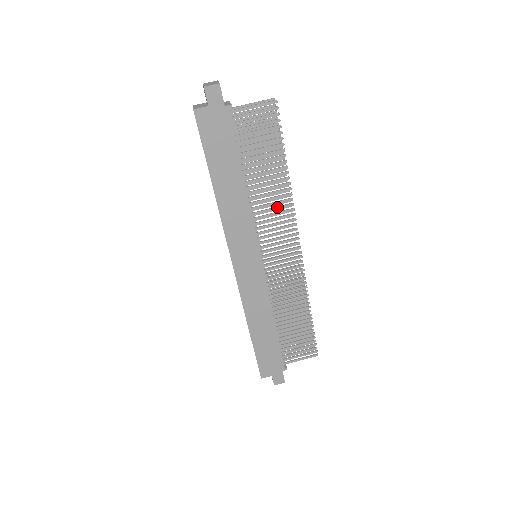
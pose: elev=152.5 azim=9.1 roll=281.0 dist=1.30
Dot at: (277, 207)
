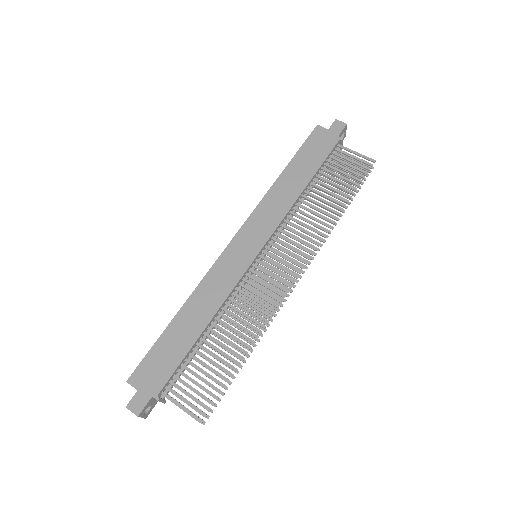
Dot at: (311, 227)
